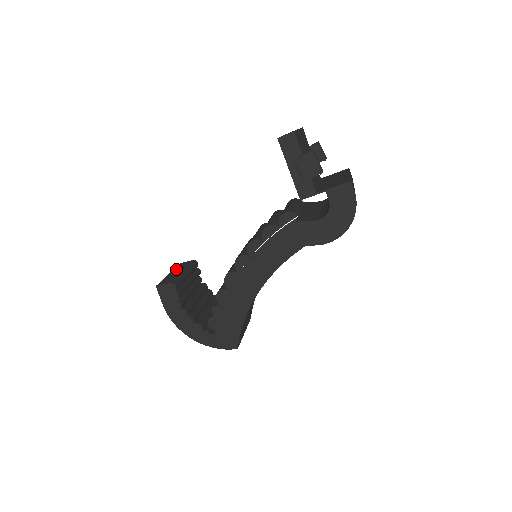
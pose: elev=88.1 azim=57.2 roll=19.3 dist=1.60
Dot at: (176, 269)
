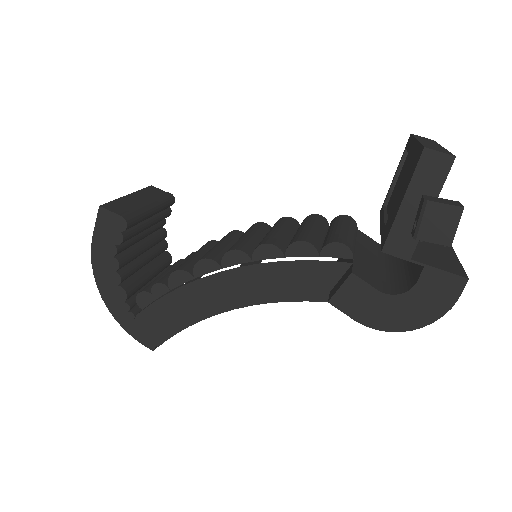
Dot at: (142, 193)
